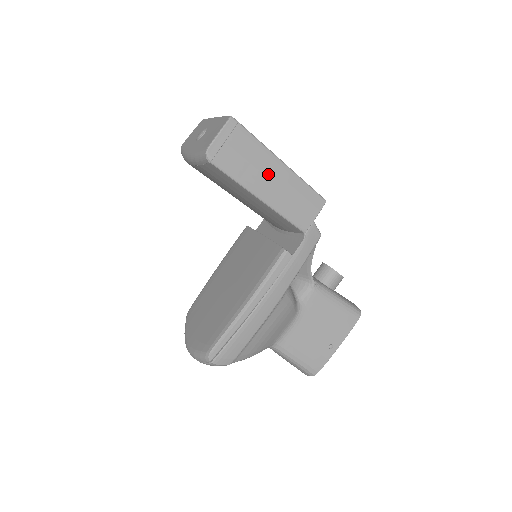
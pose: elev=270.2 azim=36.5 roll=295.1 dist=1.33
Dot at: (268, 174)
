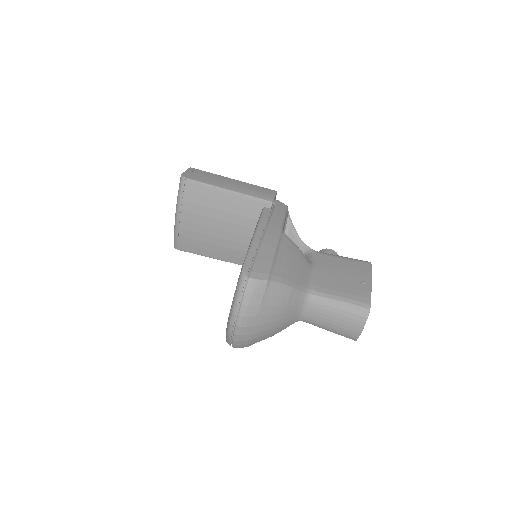
Dot at: (227, 182)
